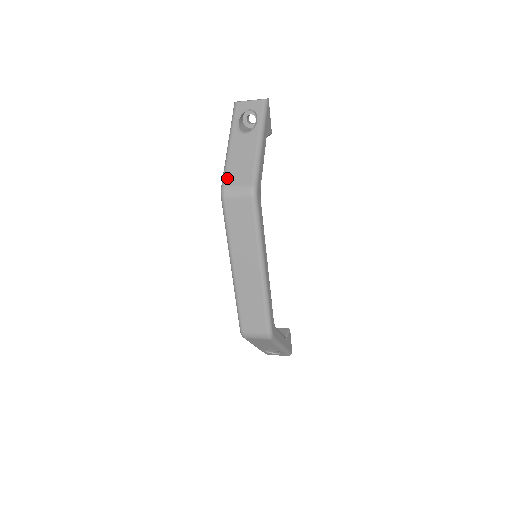
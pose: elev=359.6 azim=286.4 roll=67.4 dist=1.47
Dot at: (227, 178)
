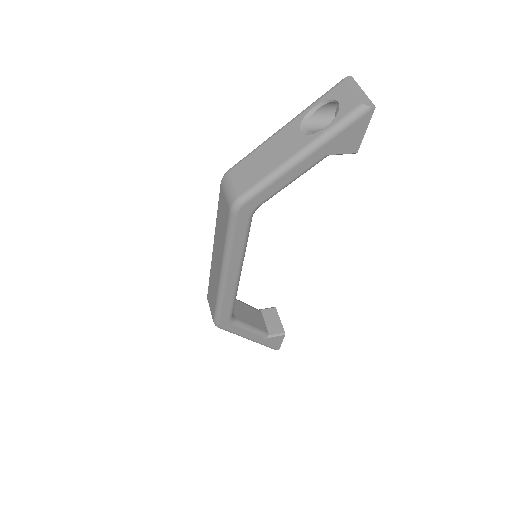
Dot at: (238, 166)
